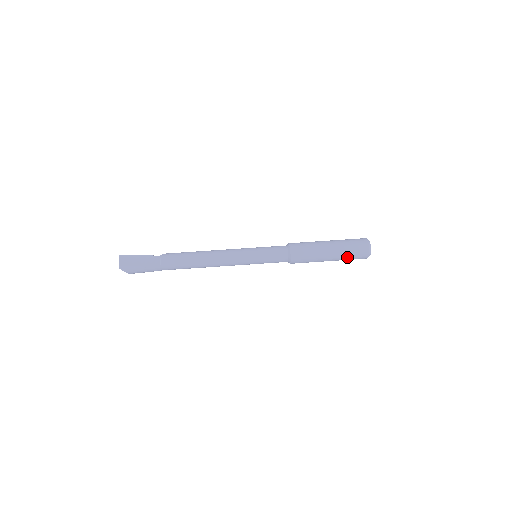
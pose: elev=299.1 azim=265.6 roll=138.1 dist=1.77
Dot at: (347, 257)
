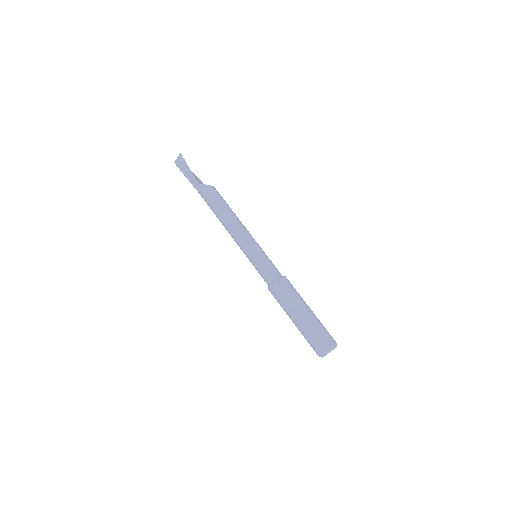
Dot at: occluded
